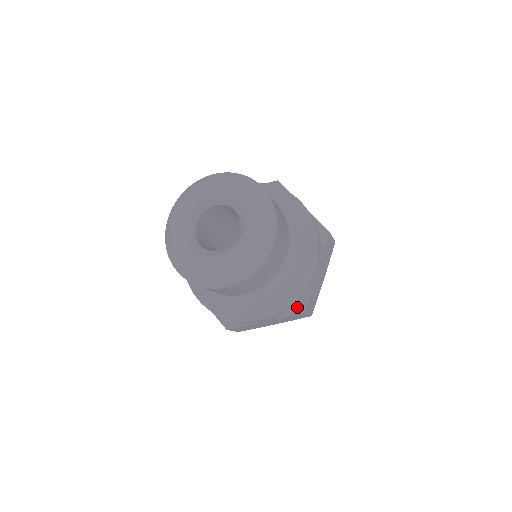
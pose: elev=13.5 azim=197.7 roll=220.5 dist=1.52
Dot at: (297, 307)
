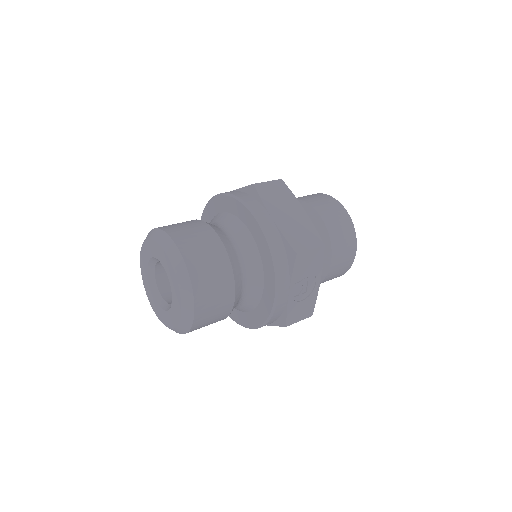
Dot at: occluded
